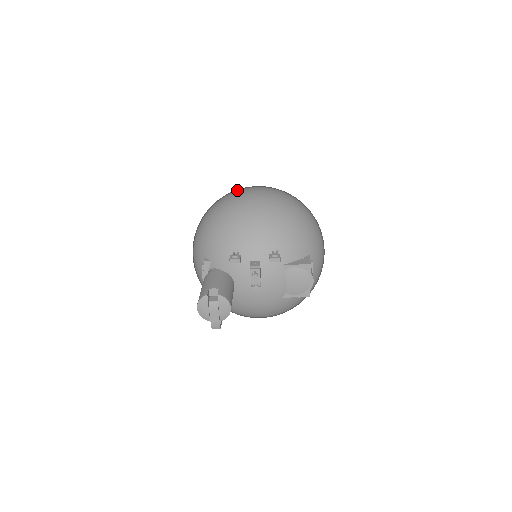
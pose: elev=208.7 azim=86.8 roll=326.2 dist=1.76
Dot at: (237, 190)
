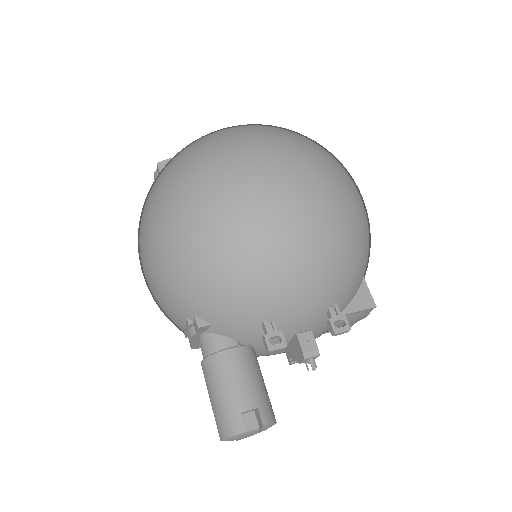
Dot at: (234, 156)
